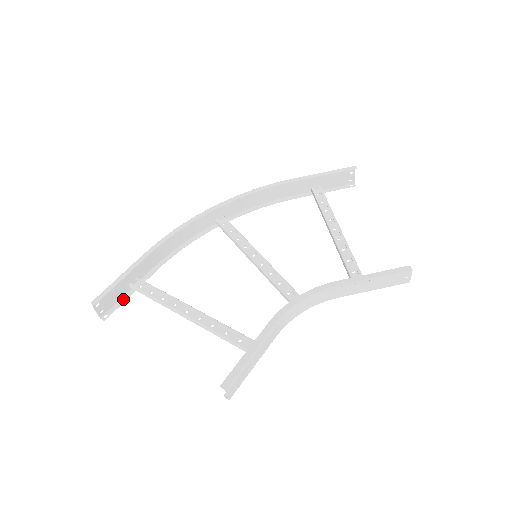
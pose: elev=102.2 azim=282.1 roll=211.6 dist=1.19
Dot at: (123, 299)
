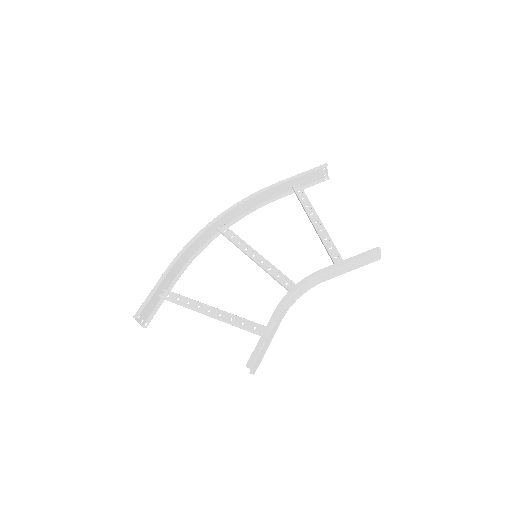
Dot at: (156, 308)
